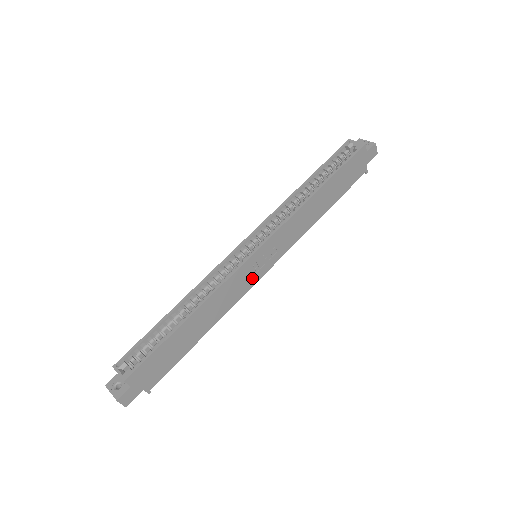
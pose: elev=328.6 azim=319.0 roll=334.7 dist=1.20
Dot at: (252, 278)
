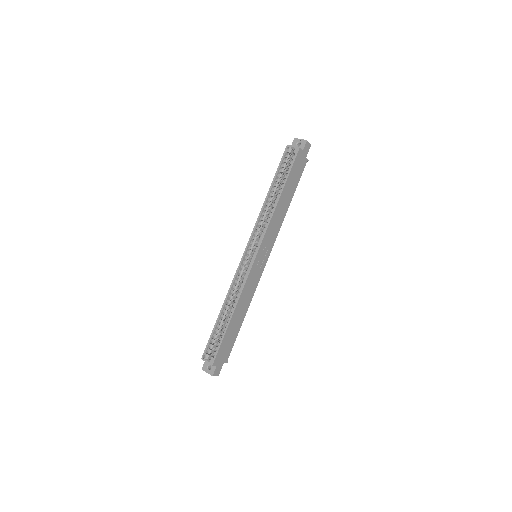
Dot at: (259, 272)
